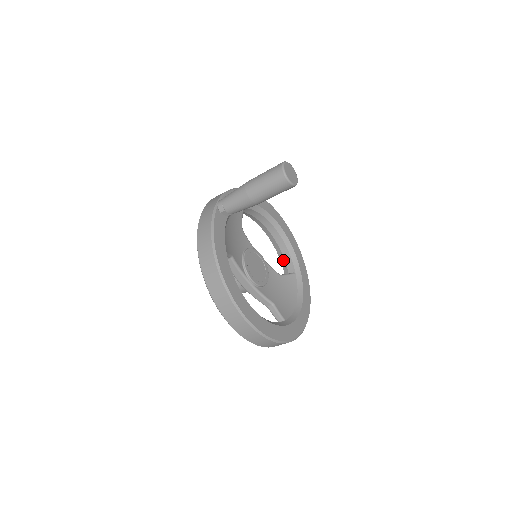
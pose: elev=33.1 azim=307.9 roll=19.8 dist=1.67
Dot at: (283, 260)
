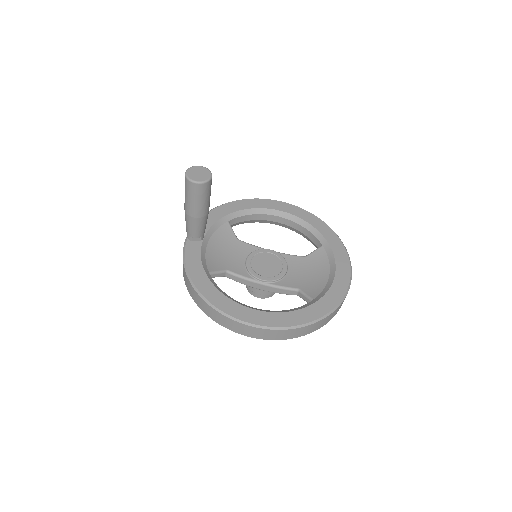
Dot at: (309, 240)
